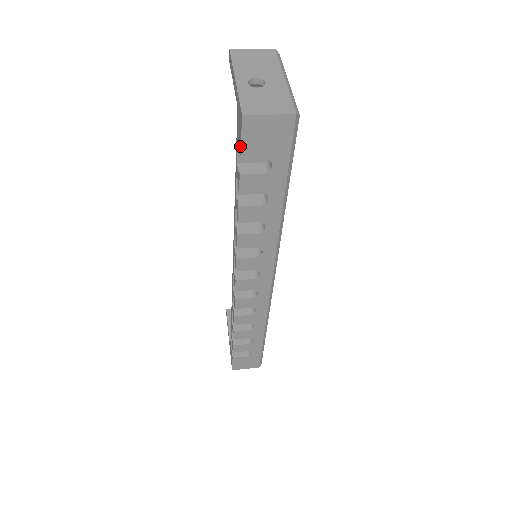
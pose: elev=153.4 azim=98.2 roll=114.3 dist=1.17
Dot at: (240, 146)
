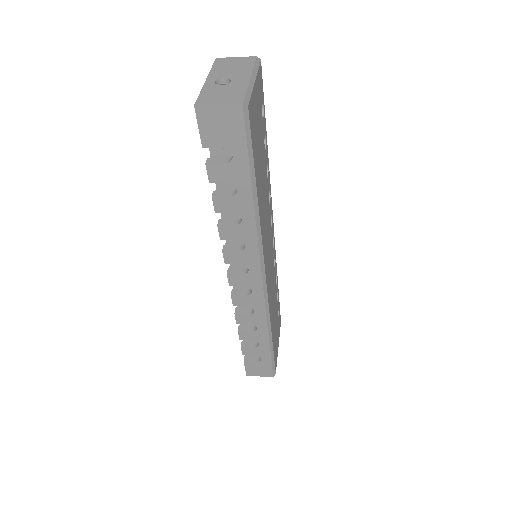
Dot at: (200, 136)
